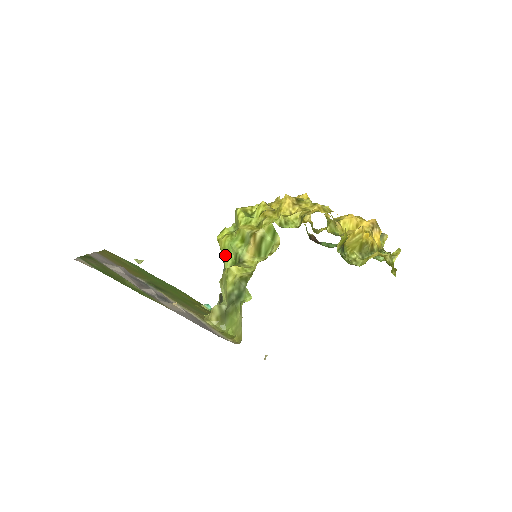
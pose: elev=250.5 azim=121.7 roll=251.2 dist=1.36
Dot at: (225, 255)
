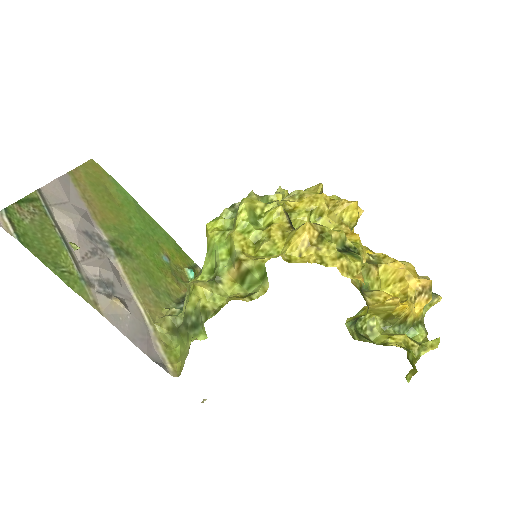
Dot at: (208, 253)
